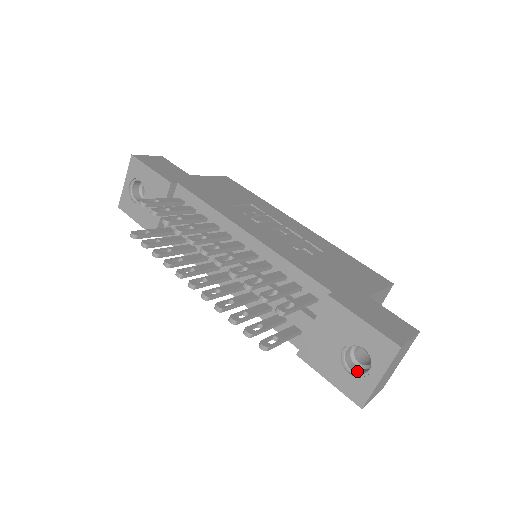
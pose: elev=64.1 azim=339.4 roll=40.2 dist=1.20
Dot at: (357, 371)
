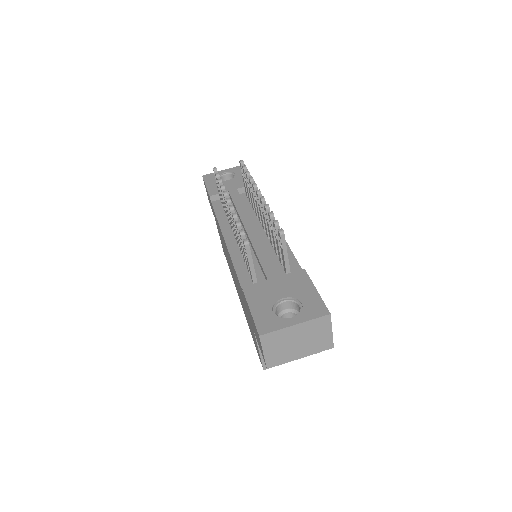
Dot at: (279, 317)
